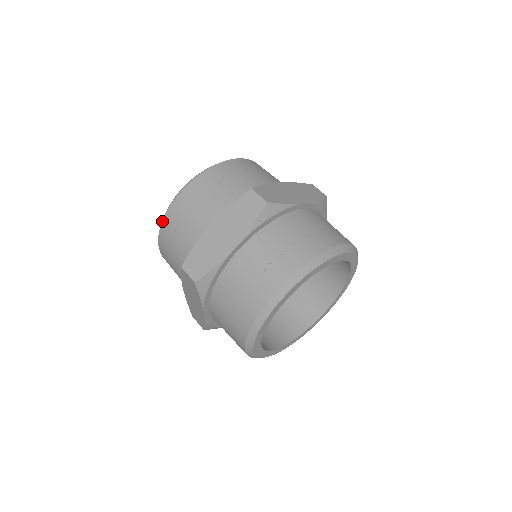
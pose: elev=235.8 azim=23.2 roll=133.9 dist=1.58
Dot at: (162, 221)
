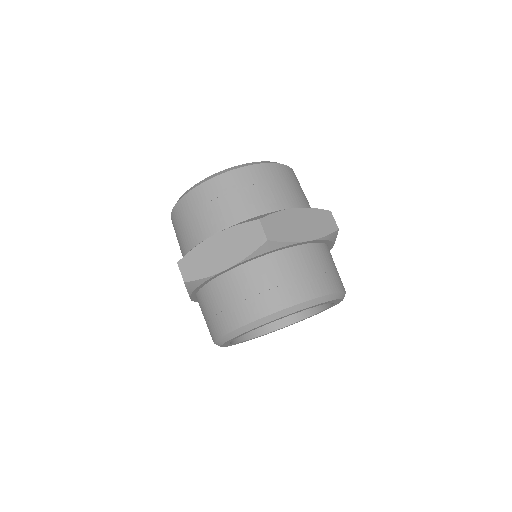
Dot at: (237, 168)
